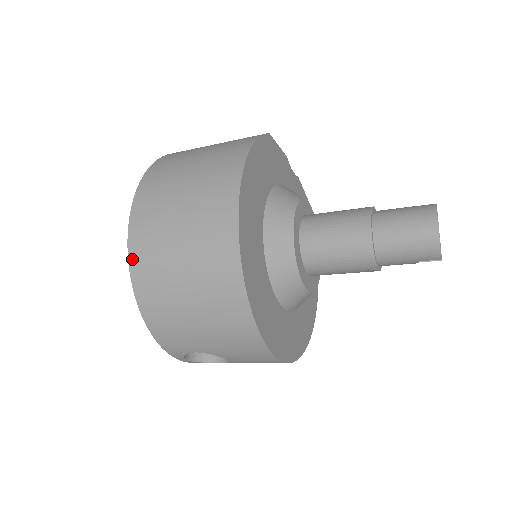
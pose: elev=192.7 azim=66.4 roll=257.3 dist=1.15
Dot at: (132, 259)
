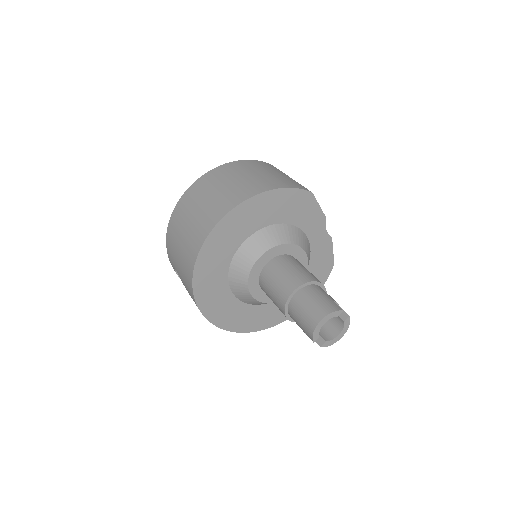
Dot at: (183, 196)
